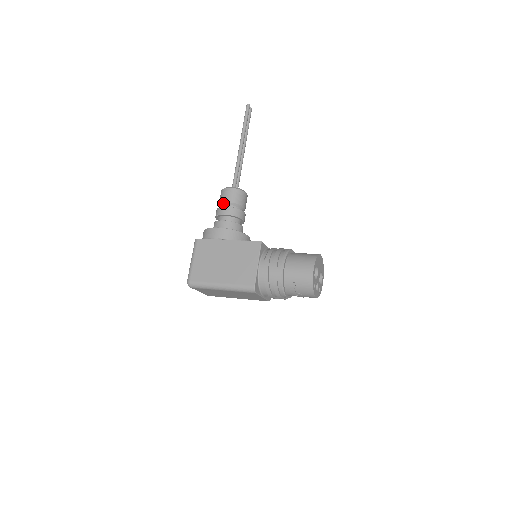
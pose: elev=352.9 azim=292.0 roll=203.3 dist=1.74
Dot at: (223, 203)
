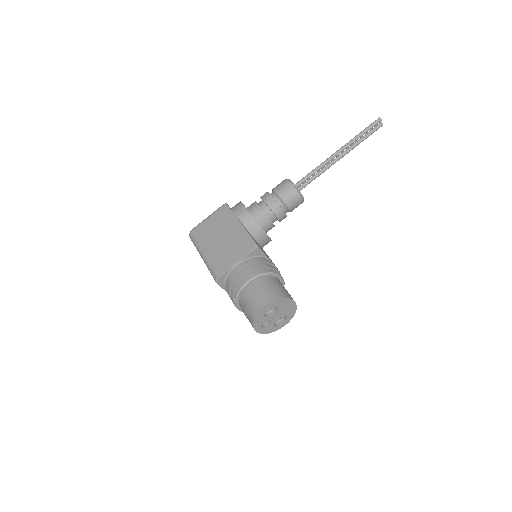
Dot at: (274, 191)
